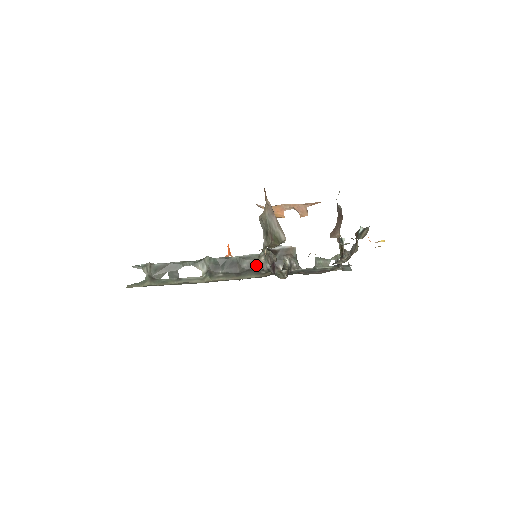
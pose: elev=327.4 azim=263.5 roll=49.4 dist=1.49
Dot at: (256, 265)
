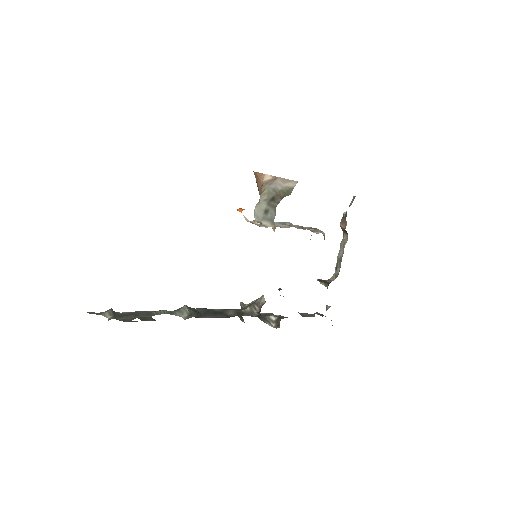
Dot at: (242, 315)
